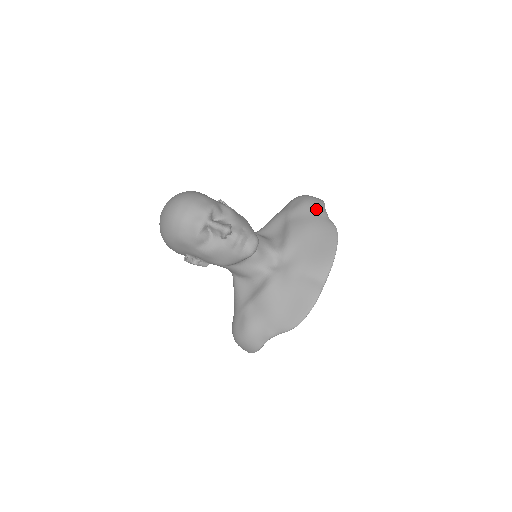
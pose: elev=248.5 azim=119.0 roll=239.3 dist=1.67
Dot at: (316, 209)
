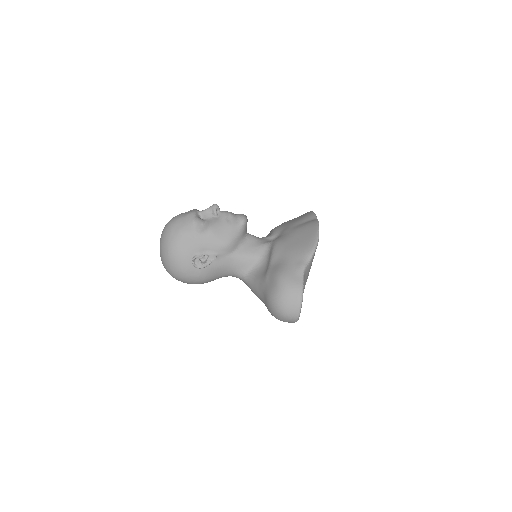
Dot at: occluded
